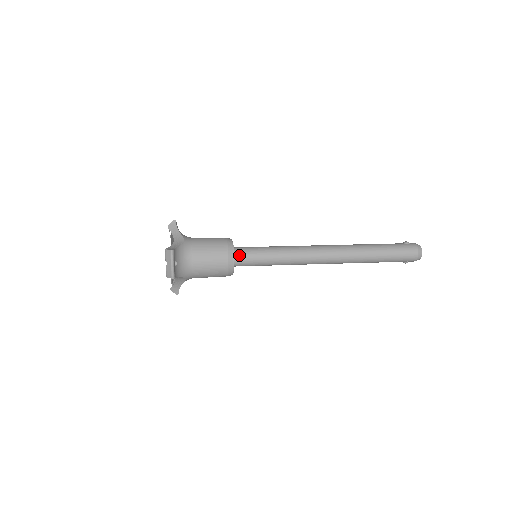
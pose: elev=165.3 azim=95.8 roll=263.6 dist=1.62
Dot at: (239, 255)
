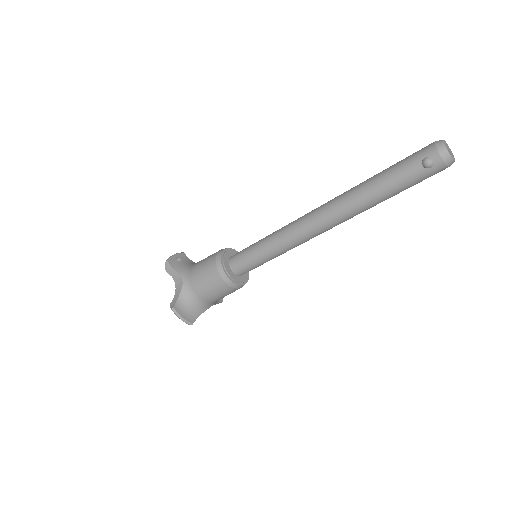
Dot at: occluded
